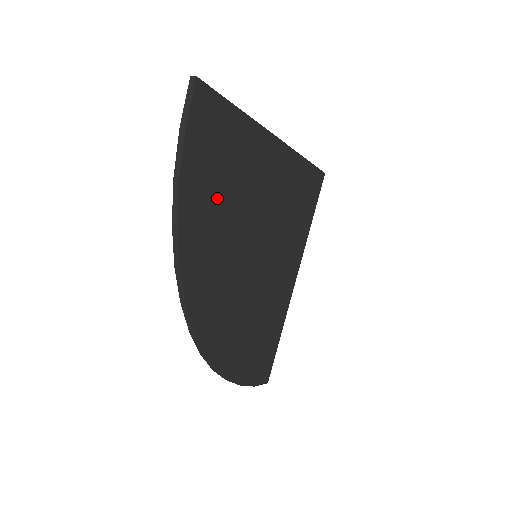
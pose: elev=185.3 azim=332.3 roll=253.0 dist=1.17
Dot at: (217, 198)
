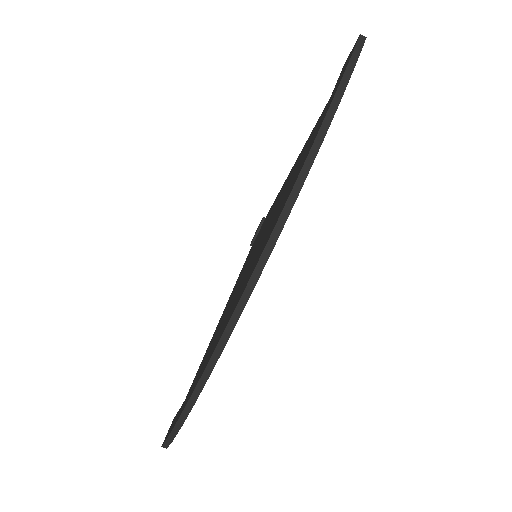
Dot at: occluded
